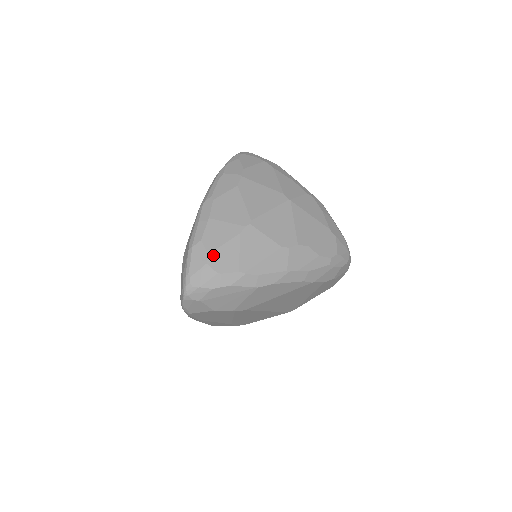
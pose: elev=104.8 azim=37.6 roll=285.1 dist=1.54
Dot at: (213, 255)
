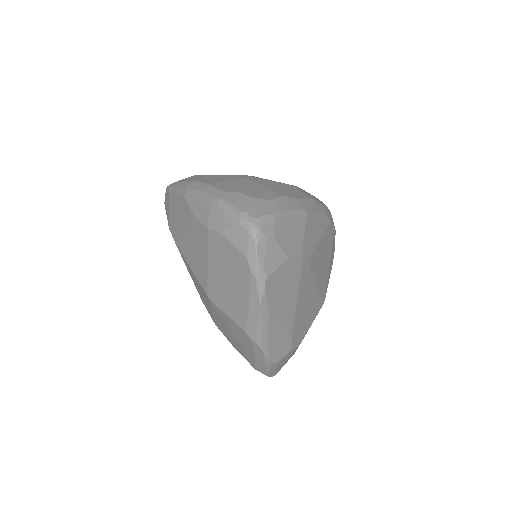
Dot at: (247, 192)
